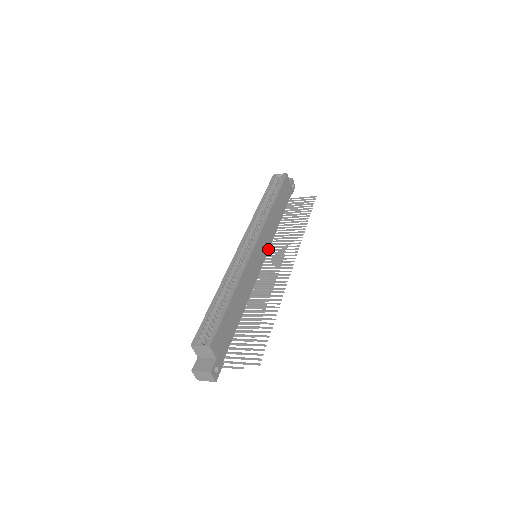
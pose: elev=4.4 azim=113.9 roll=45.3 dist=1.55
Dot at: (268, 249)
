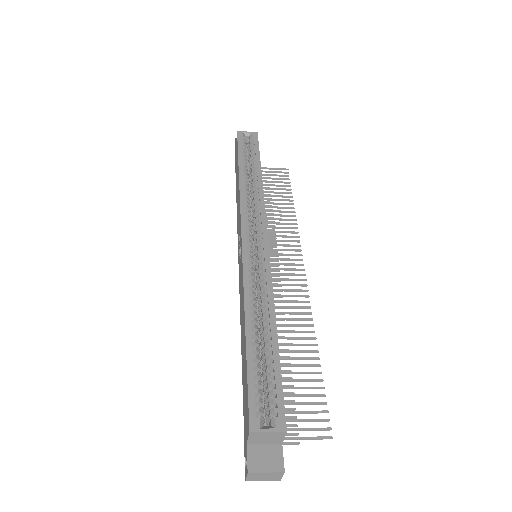
Dot at: occluded
